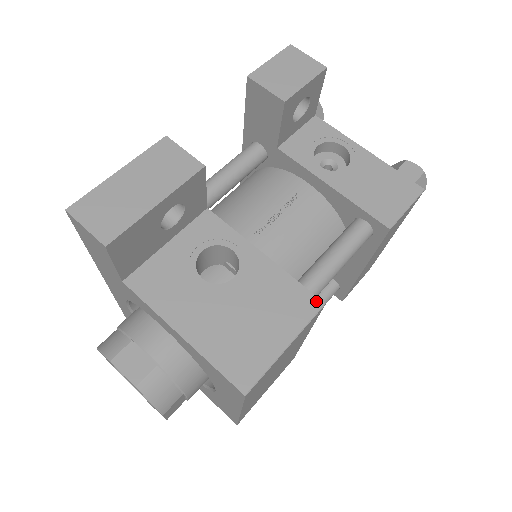
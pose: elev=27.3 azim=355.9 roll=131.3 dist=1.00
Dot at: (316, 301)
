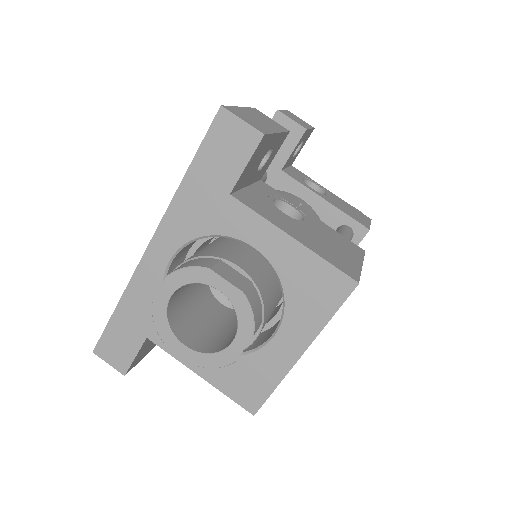
Dot at: (360, 248)
